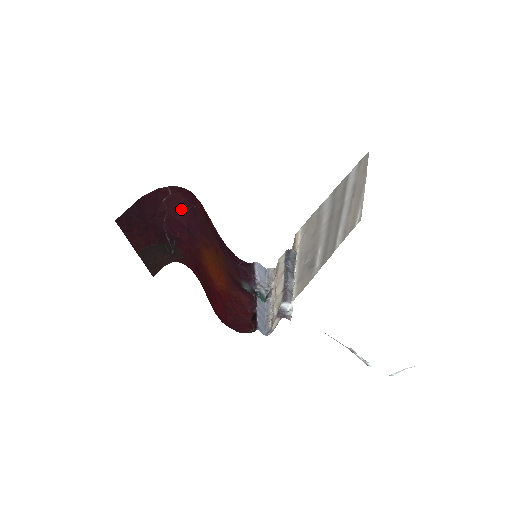
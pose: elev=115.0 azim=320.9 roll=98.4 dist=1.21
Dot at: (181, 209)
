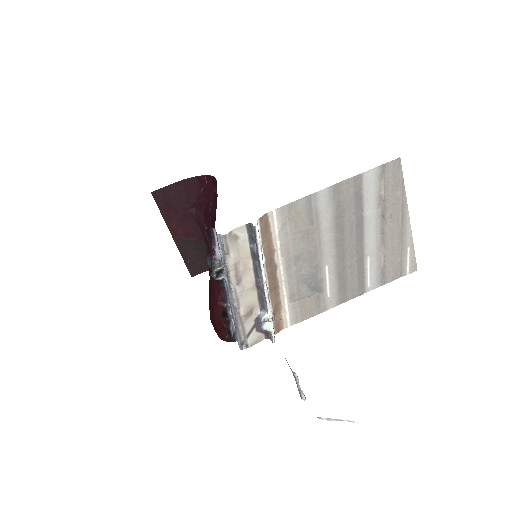
Dot at: (213, 201)
